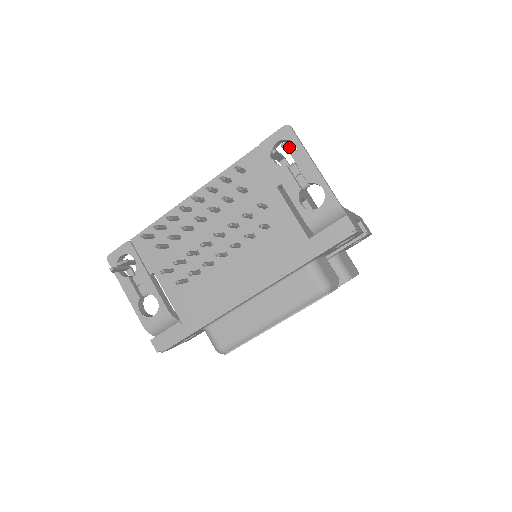
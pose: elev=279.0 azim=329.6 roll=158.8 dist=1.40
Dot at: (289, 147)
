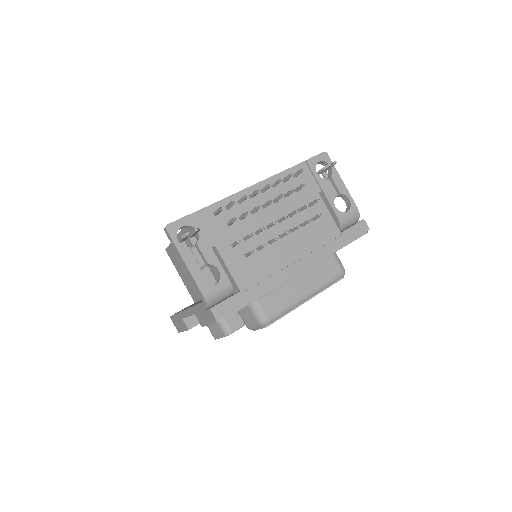
Dot at: (332, 166)
